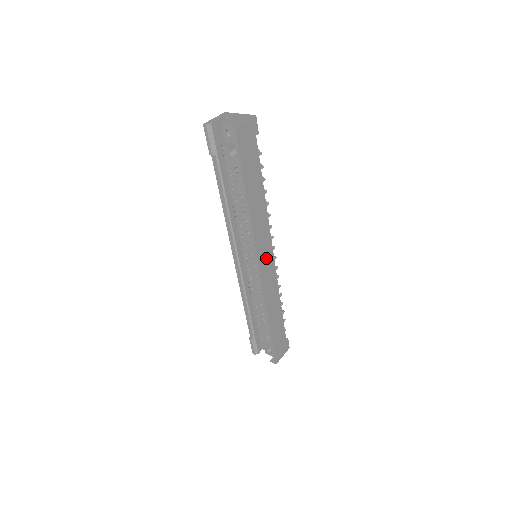
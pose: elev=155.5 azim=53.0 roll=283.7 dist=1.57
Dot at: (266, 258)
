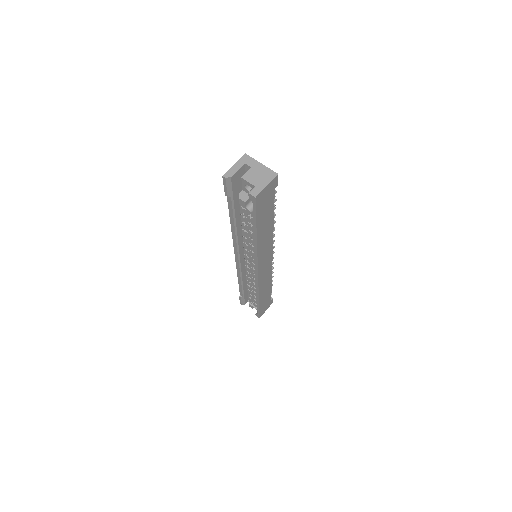
Dot at: (265, 264)
